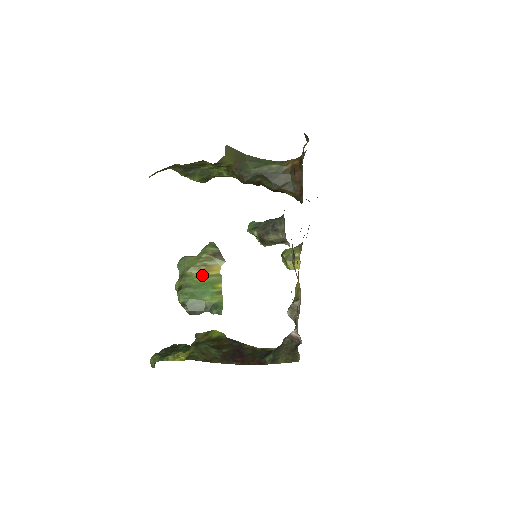
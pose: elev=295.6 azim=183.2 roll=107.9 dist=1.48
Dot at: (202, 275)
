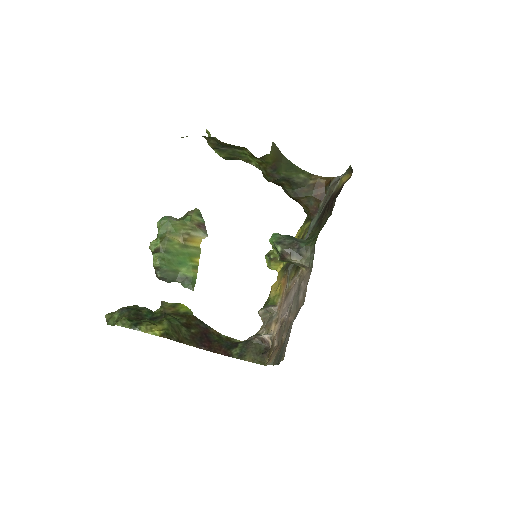
Dot at: (183, 244)
